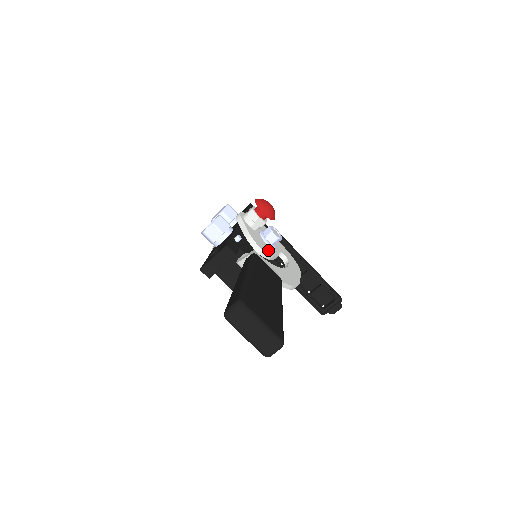
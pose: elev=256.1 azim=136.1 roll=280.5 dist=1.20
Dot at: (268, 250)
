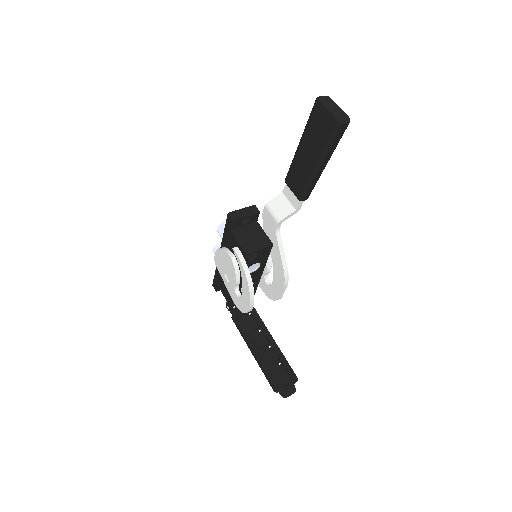
Dot at: occluded
